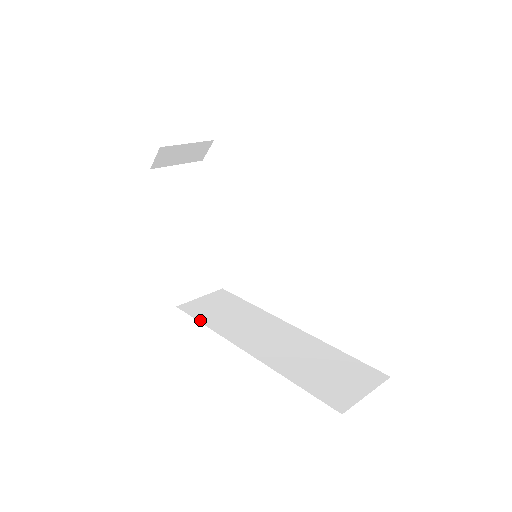
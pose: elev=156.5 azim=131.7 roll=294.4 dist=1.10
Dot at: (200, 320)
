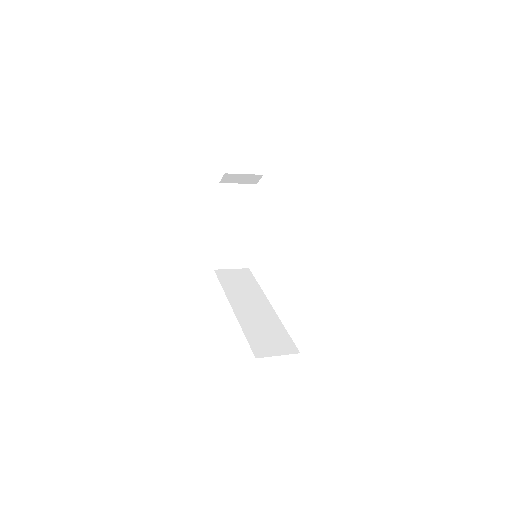
Dot at: (221, 283)
